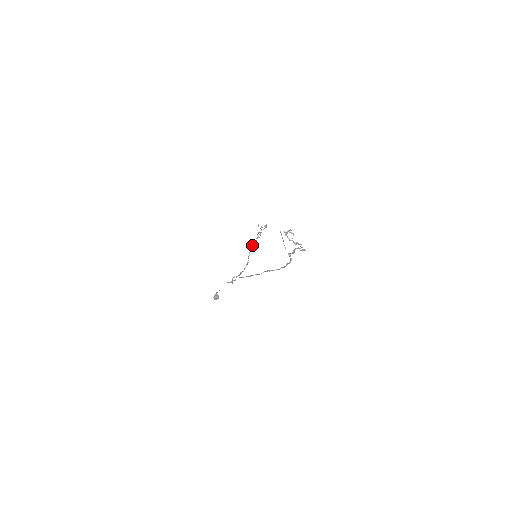
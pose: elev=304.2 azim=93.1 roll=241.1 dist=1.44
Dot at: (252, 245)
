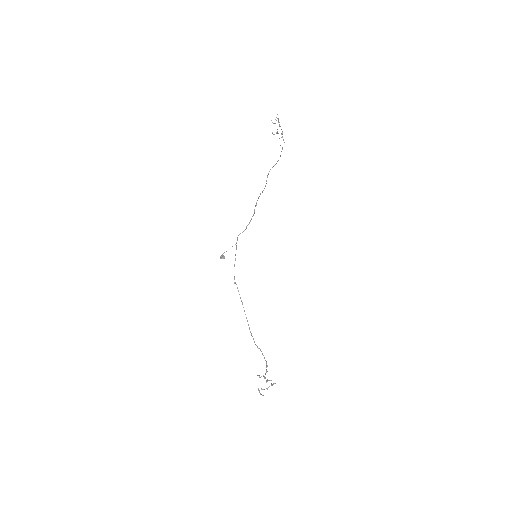
Dot at: (260, 193)
